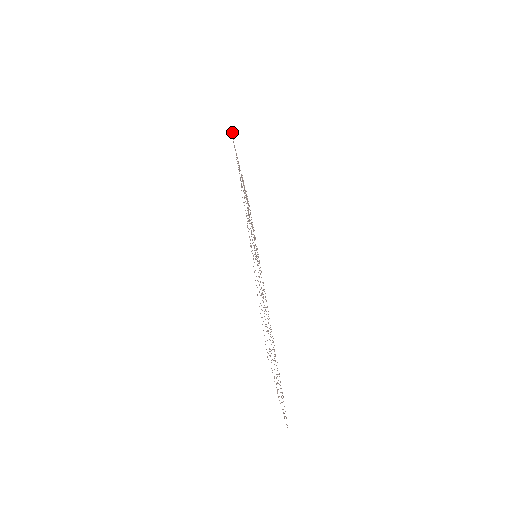
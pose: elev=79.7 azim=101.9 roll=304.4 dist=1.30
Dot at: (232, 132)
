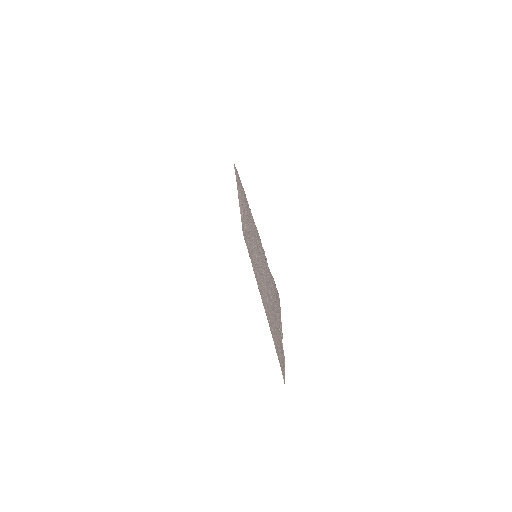
Dot at: (234, 168)
